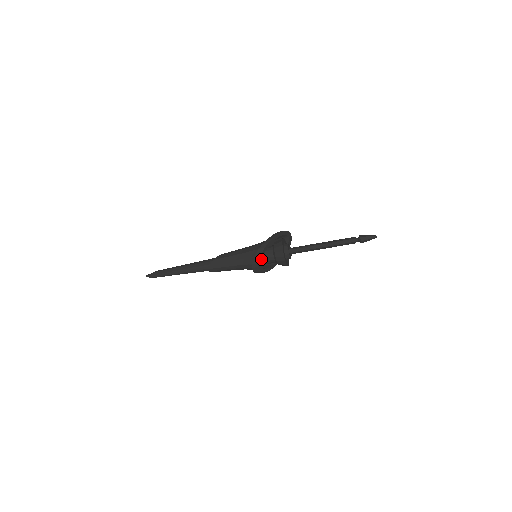
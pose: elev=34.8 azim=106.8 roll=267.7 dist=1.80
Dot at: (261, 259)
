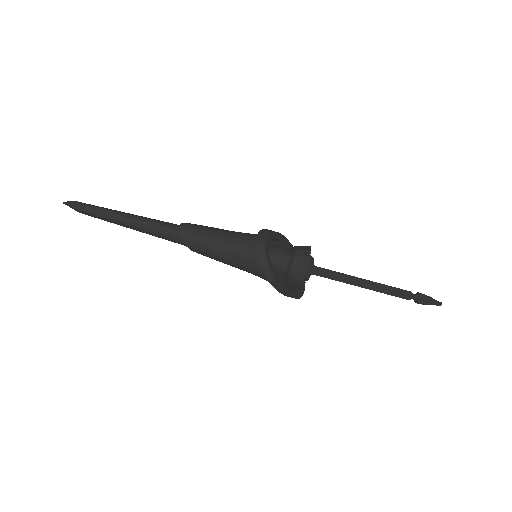
Dot at: (274, 237)
